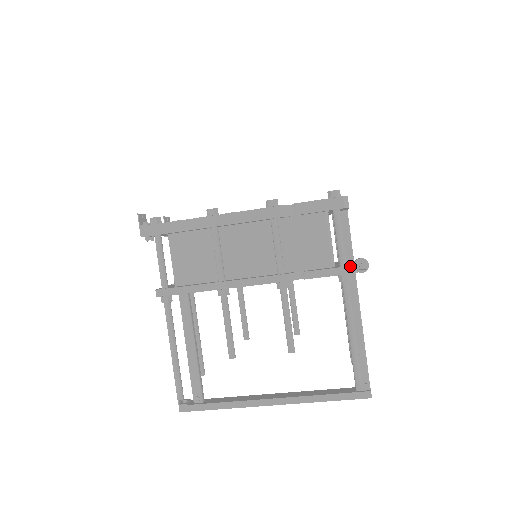
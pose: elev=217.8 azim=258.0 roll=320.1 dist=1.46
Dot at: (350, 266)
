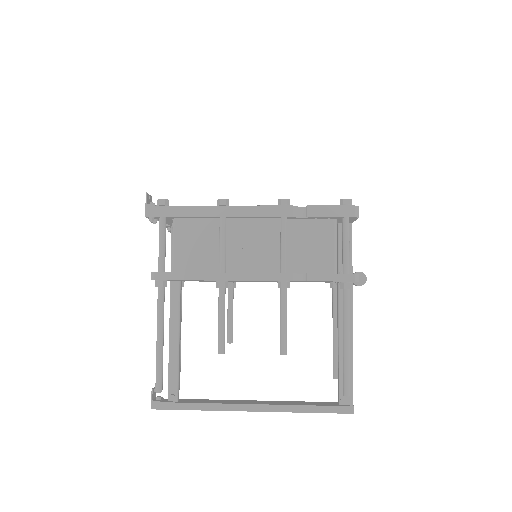
Dot at: (353, 274)
